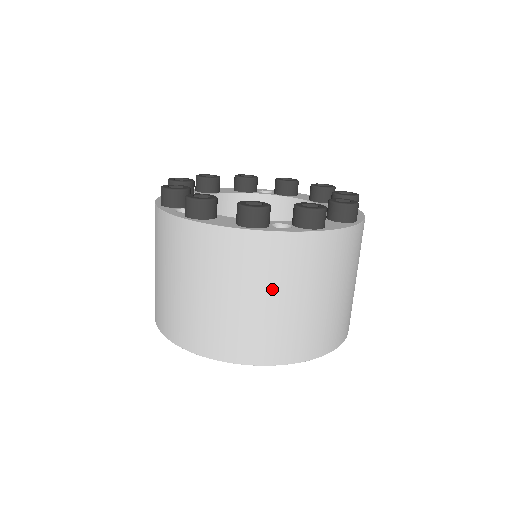
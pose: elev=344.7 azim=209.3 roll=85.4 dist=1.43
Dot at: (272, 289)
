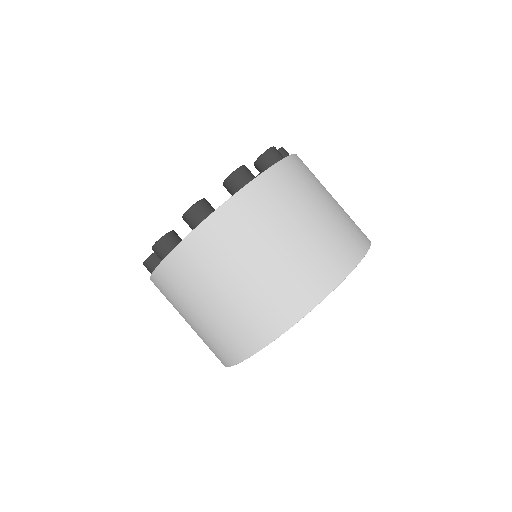
Dot at: (255, 250)
